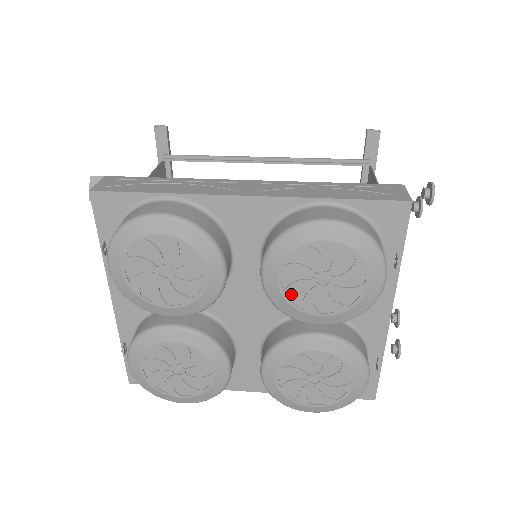
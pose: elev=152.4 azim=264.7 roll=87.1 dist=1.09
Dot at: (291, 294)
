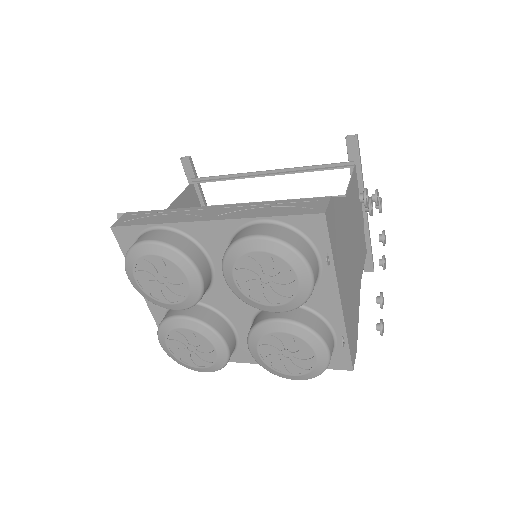
Dot at: (247, 291)
